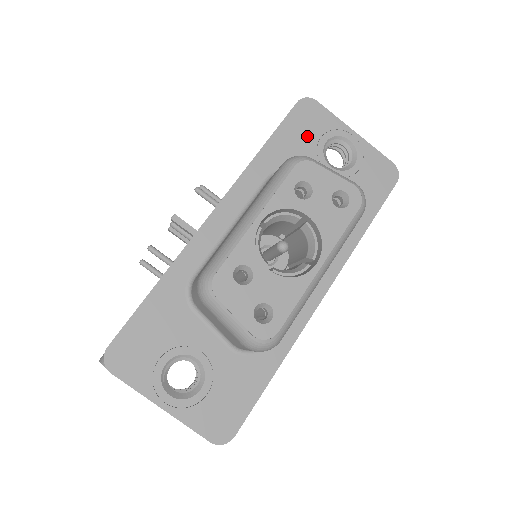
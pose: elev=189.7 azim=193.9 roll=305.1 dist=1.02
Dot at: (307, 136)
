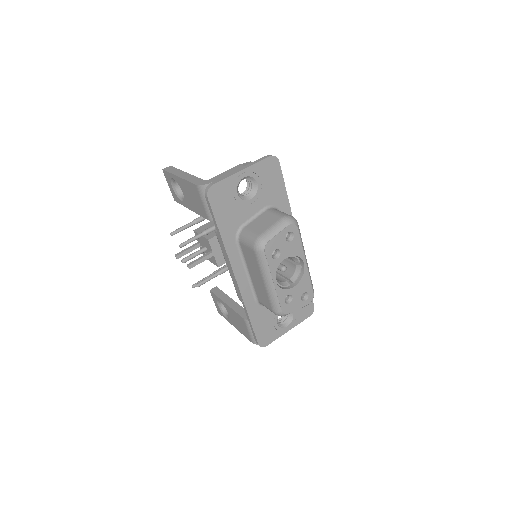
Dot at: (229, 204)
